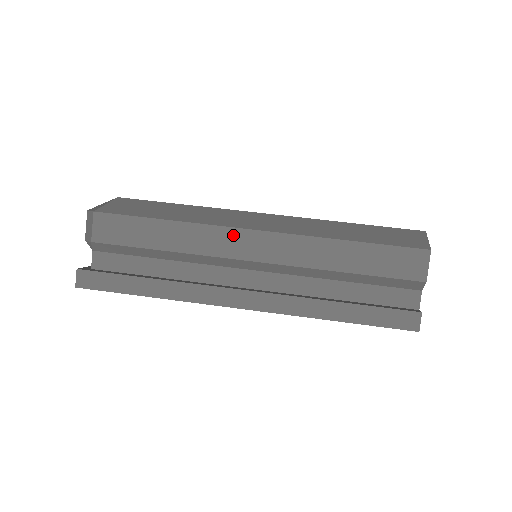
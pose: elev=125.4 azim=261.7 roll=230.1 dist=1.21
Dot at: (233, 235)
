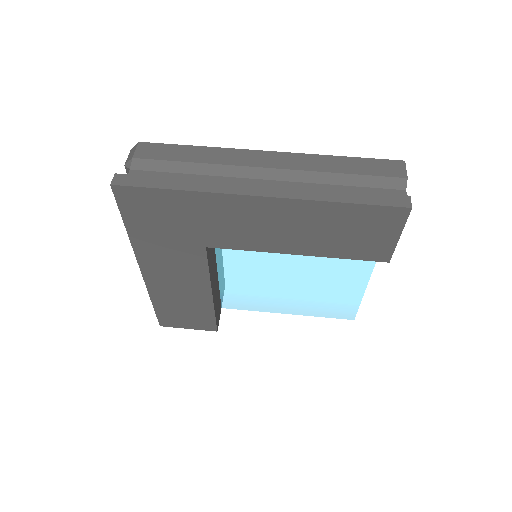
Dot at: (251, 154)
